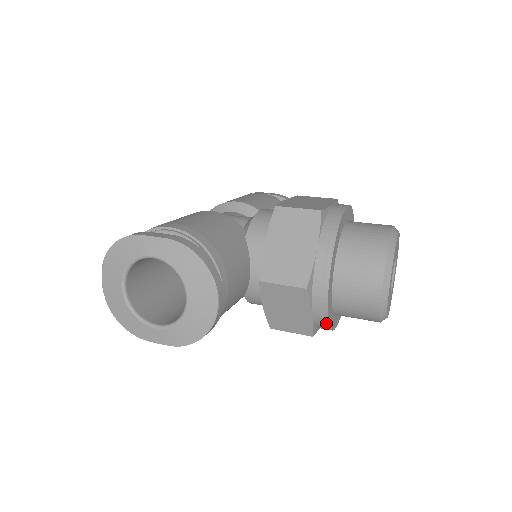
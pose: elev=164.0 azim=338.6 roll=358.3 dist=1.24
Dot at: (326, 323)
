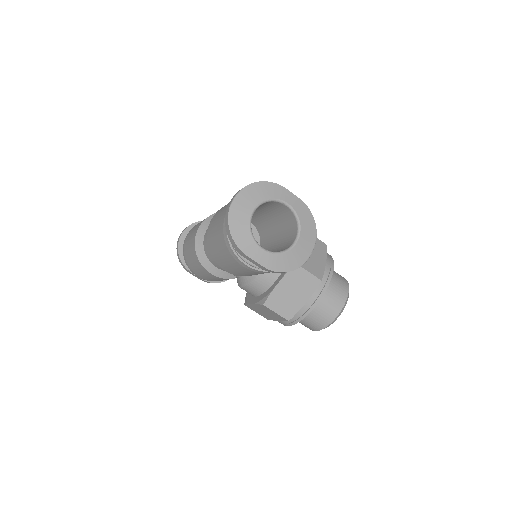
Dot at: (308, 312)
